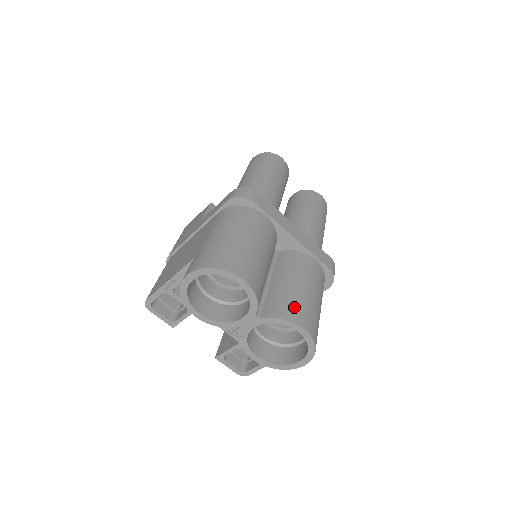
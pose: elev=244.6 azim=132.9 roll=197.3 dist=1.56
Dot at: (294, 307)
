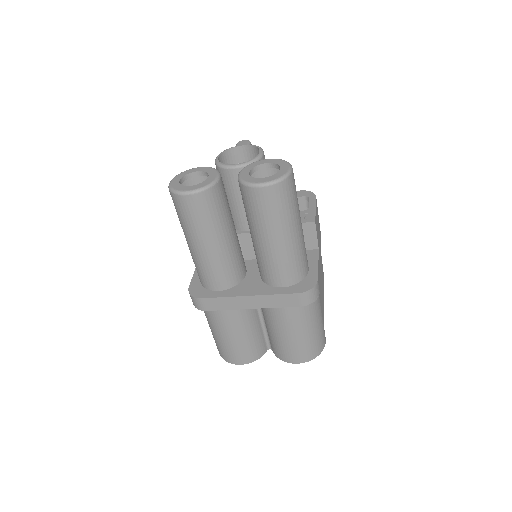
Dot at: (283, 353)
